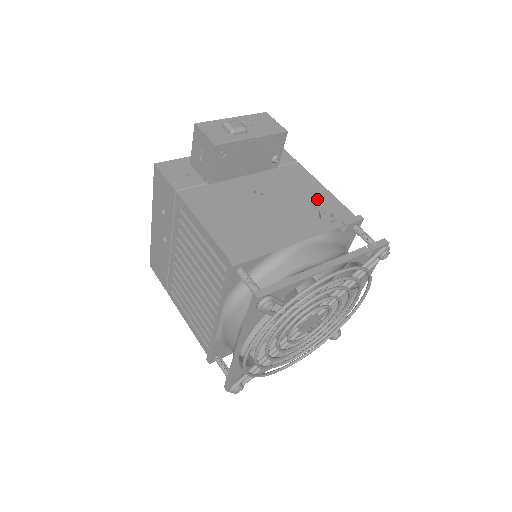
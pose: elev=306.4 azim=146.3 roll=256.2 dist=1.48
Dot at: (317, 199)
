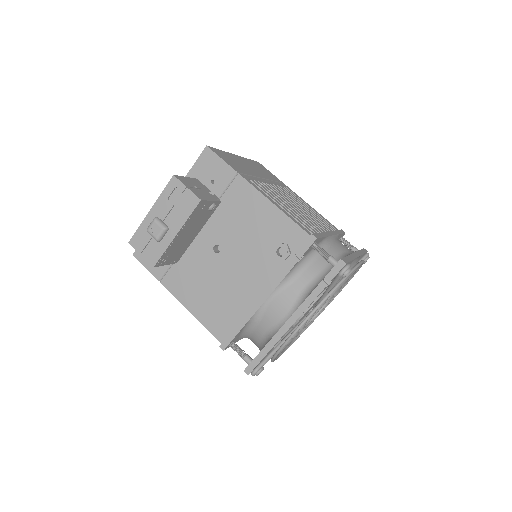
Dot at: (268, 228)
